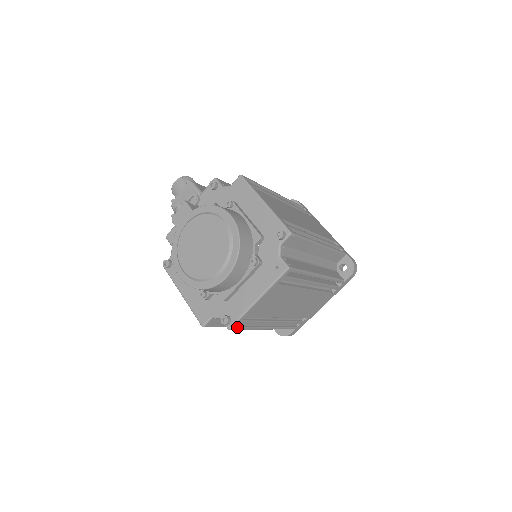
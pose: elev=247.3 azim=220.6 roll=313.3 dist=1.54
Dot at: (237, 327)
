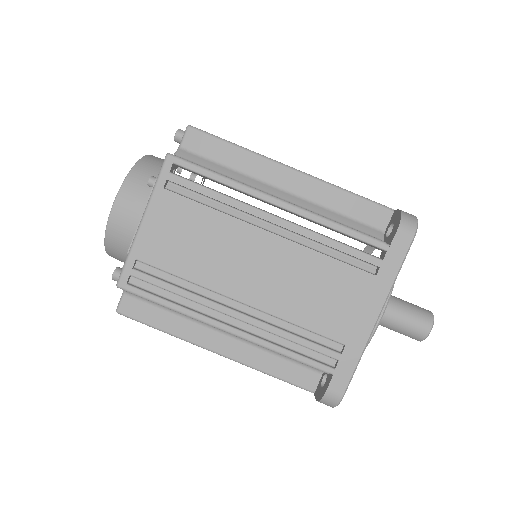
Dot at: (134, 287)
